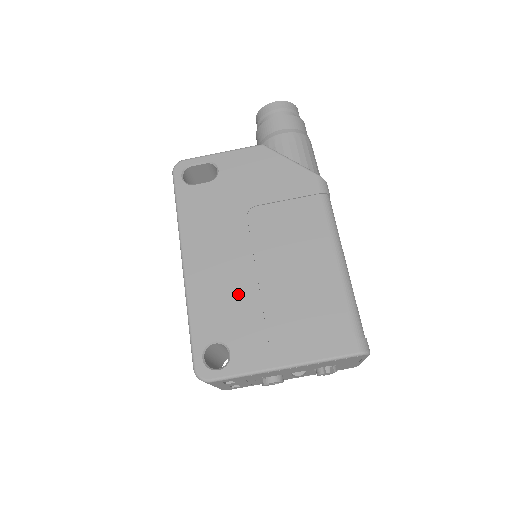
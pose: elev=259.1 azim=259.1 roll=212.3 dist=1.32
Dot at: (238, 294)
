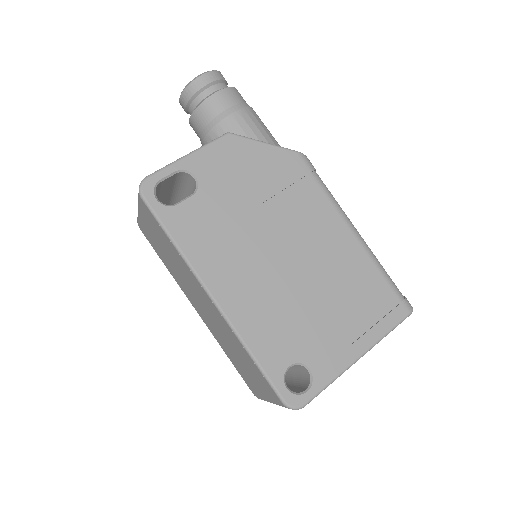
Dot at: (287, 308)
